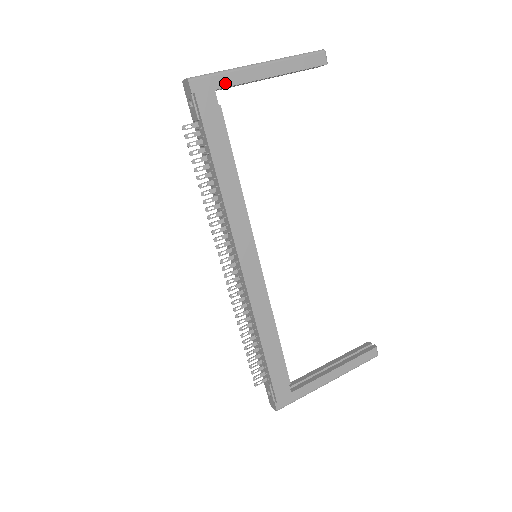
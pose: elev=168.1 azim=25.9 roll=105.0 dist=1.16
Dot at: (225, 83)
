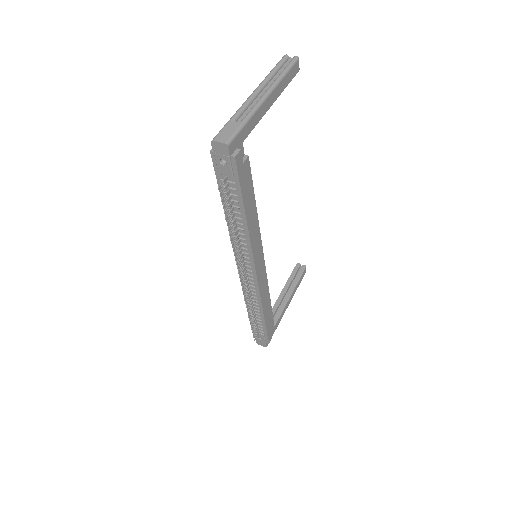
Dot at: (248, 131)
